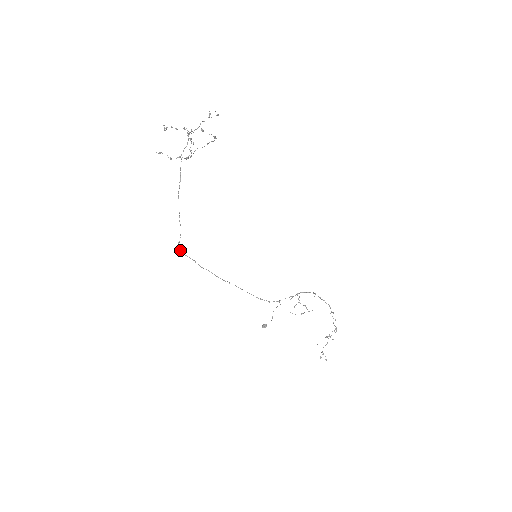
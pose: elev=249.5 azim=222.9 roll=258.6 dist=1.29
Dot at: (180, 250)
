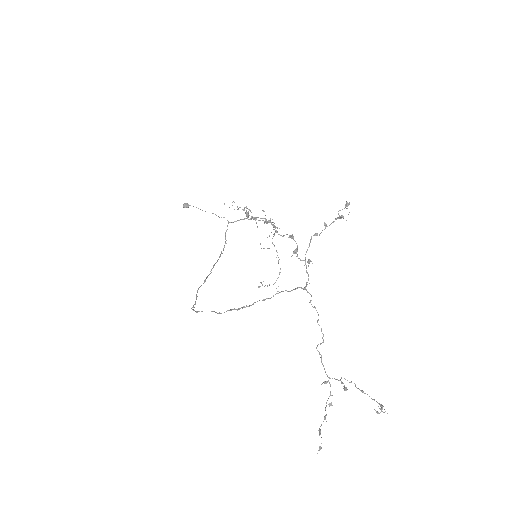
Dot at: (193, 310)
